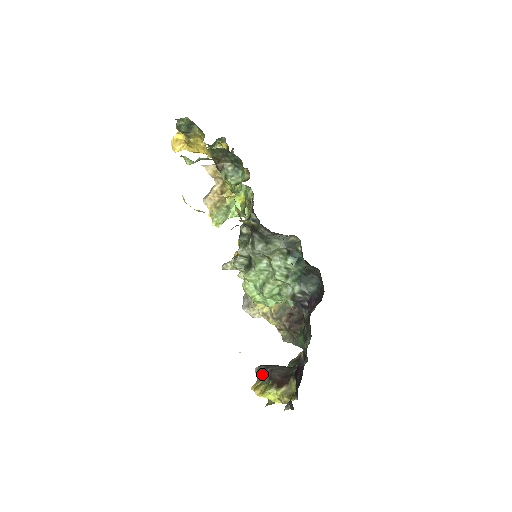
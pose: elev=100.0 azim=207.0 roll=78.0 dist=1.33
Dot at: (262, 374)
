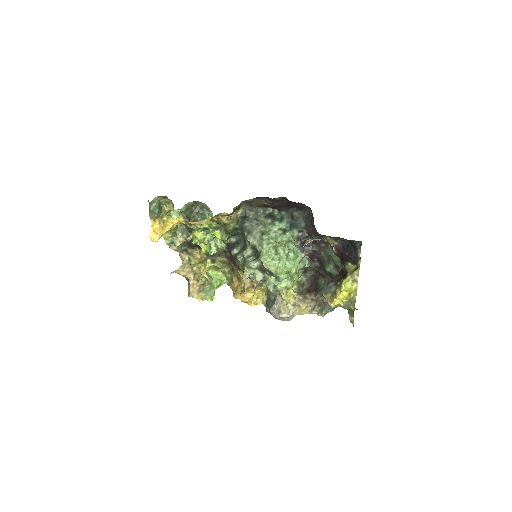
Dot at: (330, 292)
